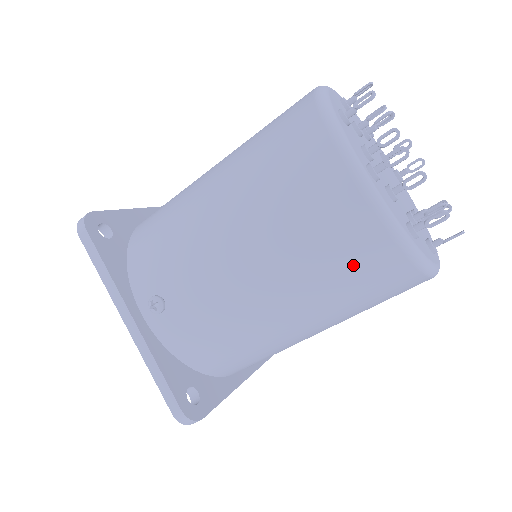
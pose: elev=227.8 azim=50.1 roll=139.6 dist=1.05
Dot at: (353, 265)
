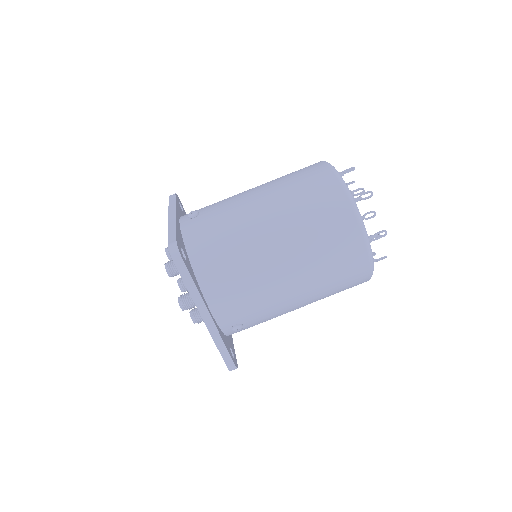
Dot at: (316, 194)
